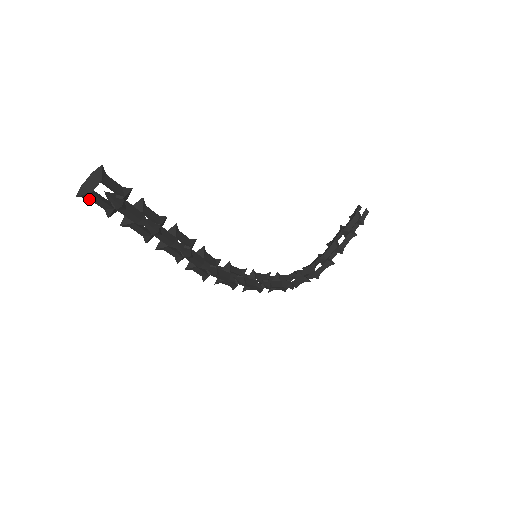
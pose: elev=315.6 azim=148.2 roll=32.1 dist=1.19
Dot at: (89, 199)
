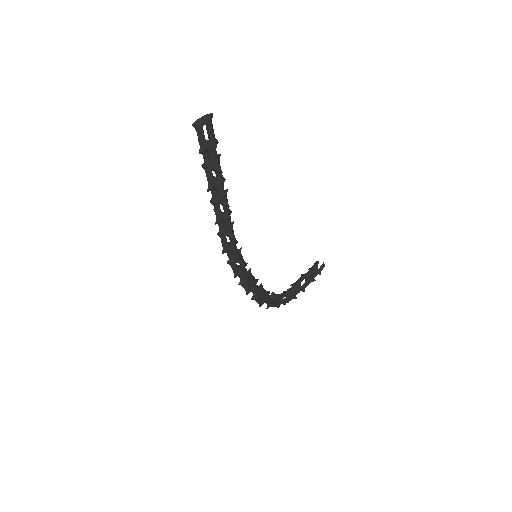
Dot at: occluded
